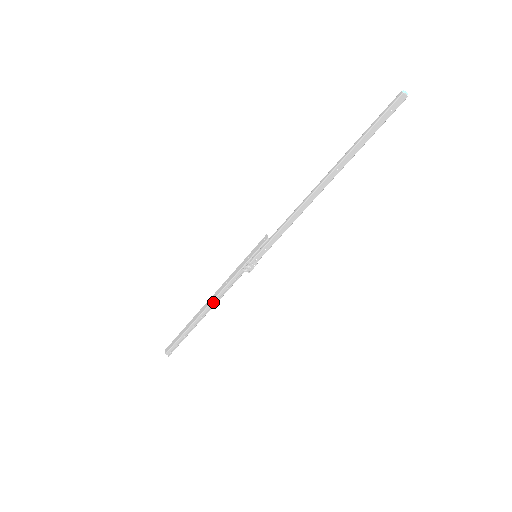
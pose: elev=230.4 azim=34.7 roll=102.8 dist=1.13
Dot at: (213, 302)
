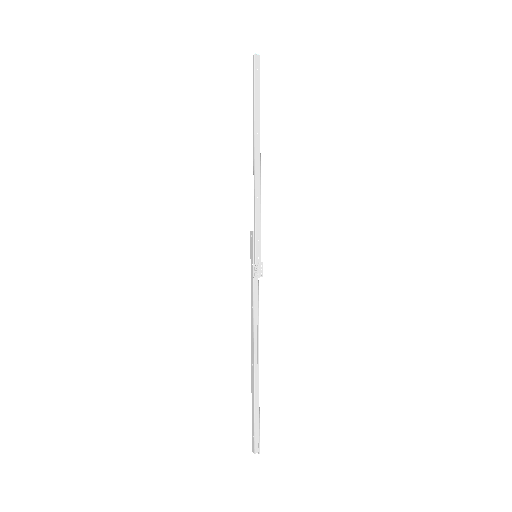
Dot at: (255, 339)
